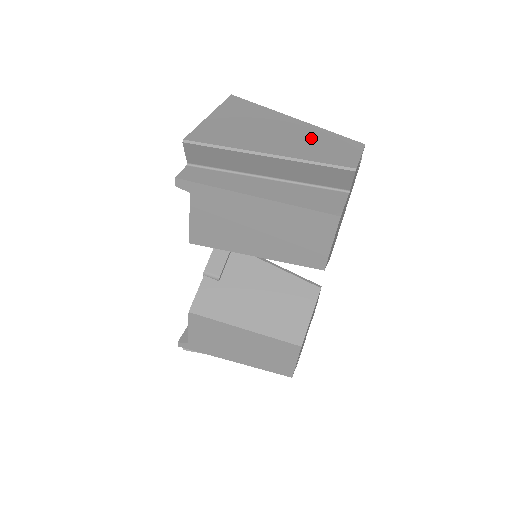
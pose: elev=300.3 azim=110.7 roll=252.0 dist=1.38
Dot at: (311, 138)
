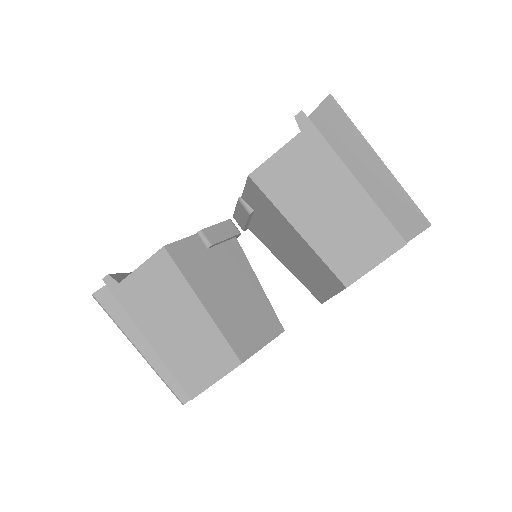
Dot at: occluded
